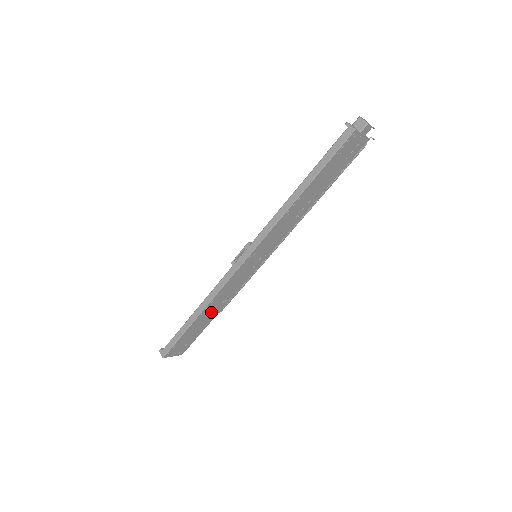
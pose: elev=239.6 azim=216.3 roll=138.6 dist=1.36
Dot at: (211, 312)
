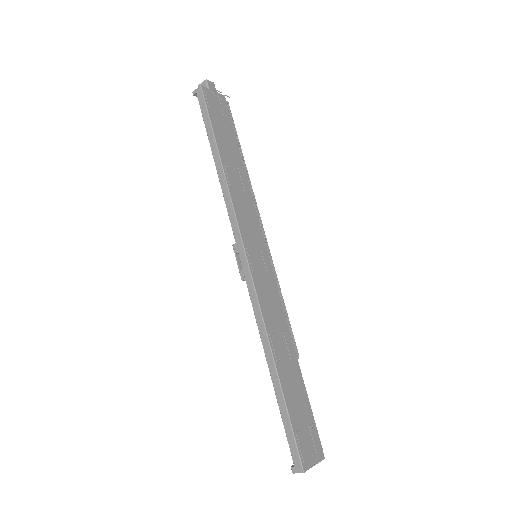
Dot at: (286, 357)
